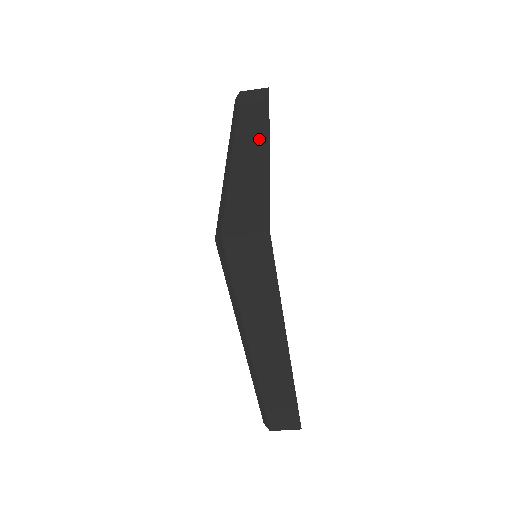
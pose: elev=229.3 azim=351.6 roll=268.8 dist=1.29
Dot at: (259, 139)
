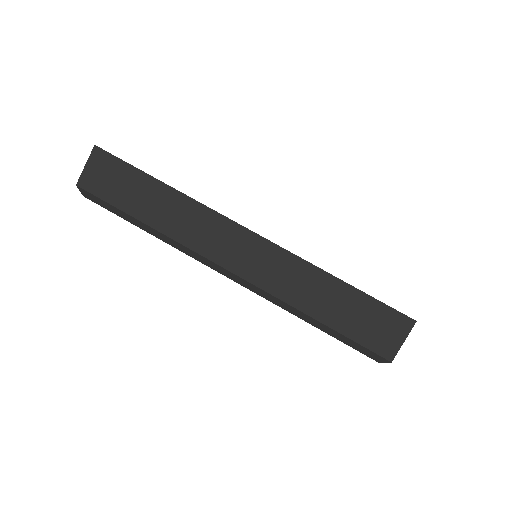
Dot at: occluded
